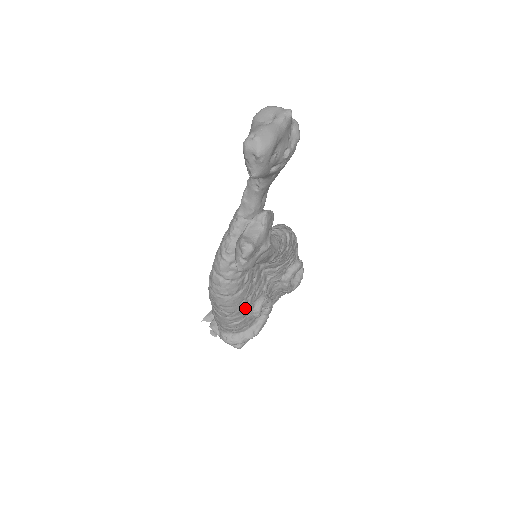
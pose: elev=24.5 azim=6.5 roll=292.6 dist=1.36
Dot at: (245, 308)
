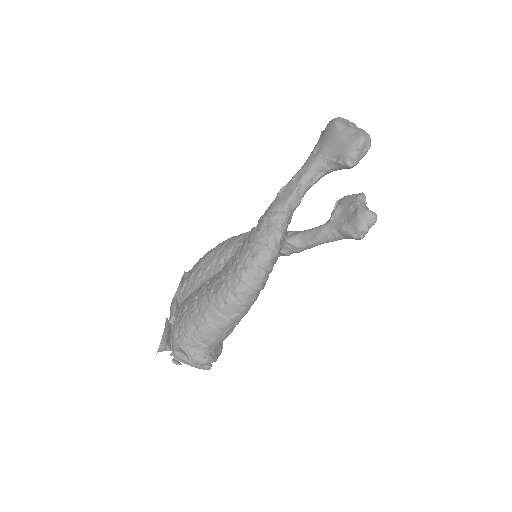
Dot at: occluded
